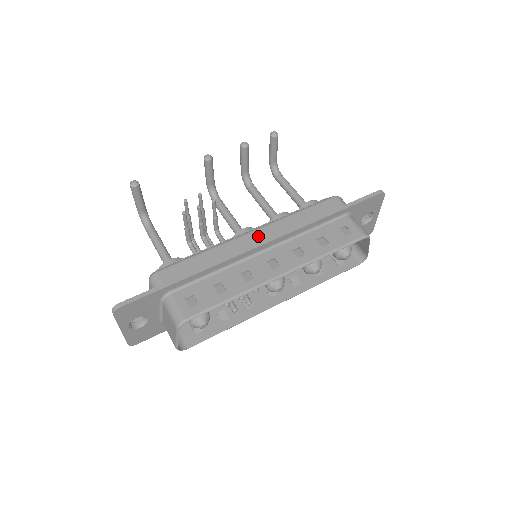
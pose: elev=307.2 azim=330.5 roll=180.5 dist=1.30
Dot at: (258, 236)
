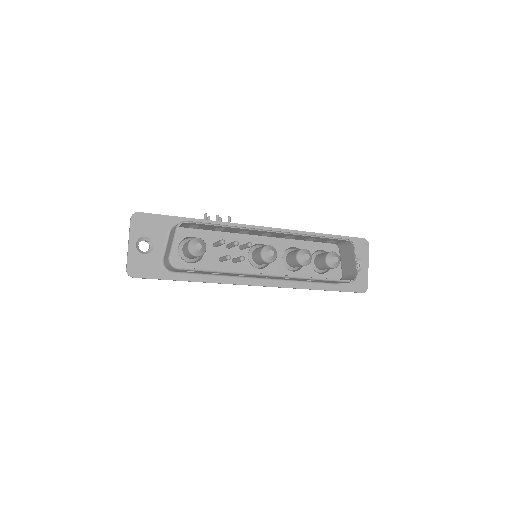
Dot at: occluded
